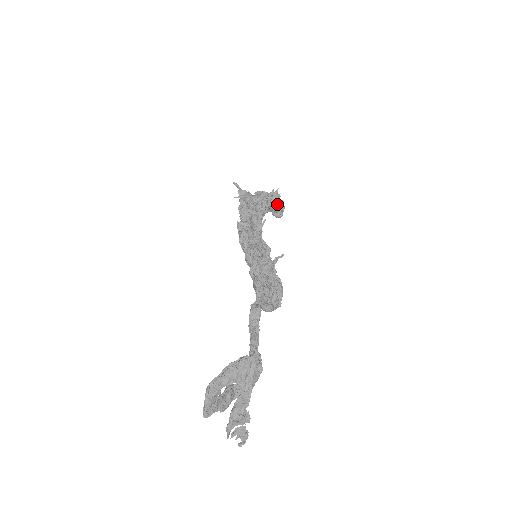
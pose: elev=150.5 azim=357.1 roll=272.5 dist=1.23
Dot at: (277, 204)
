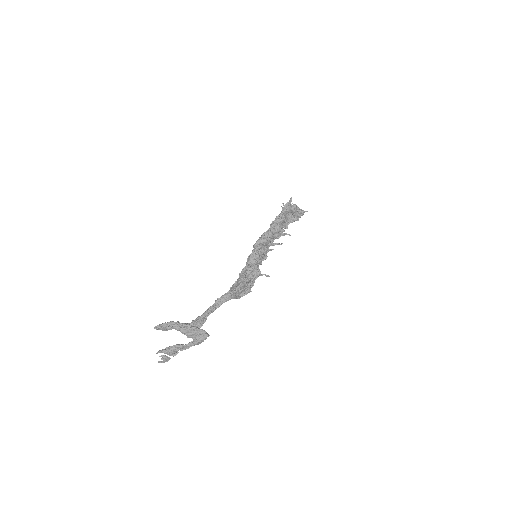
Dot at: occluded
